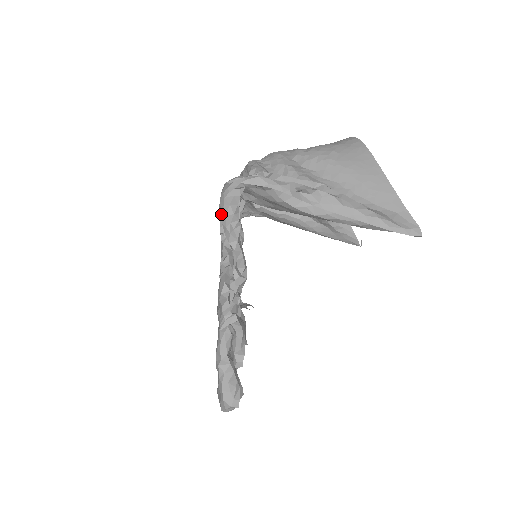
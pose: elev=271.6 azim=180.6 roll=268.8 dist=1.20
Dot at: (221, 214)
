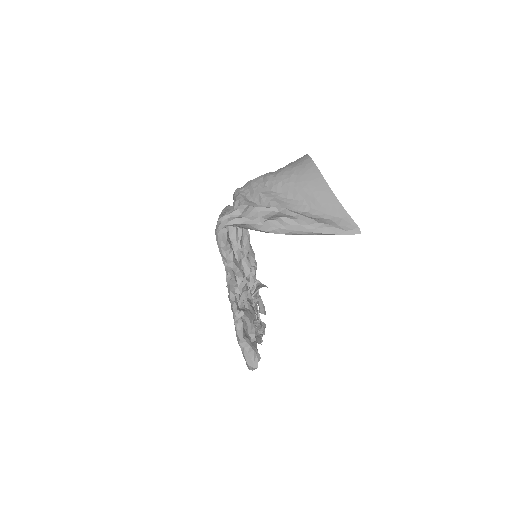
Dot at: (218, 246)
